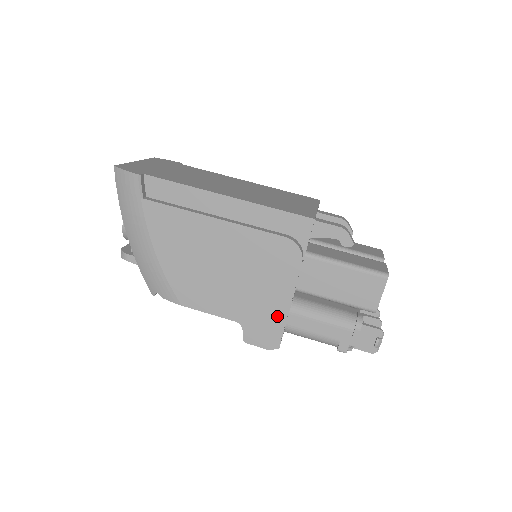
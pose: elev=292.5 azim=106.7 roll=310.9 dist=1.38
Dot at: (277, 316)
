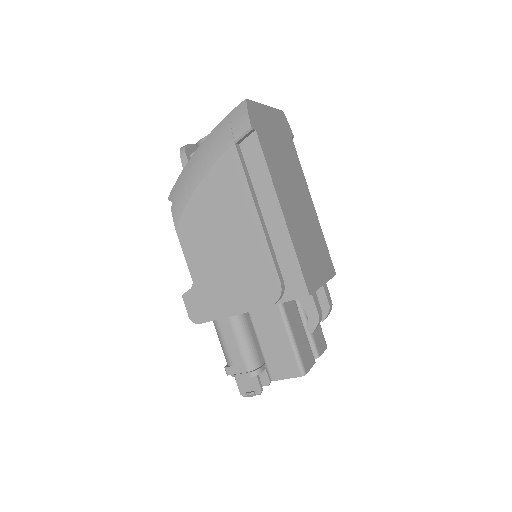
Dot at: (218, 310)
